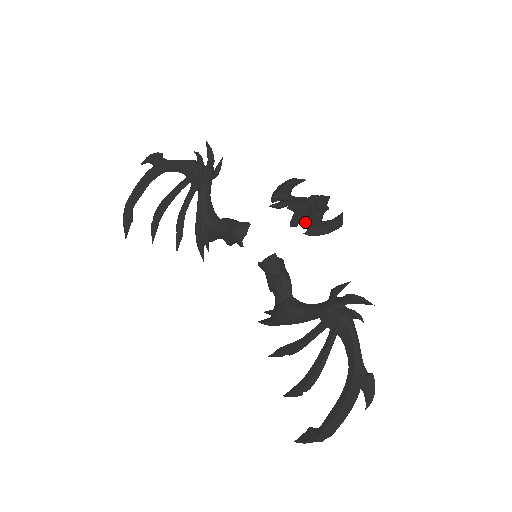
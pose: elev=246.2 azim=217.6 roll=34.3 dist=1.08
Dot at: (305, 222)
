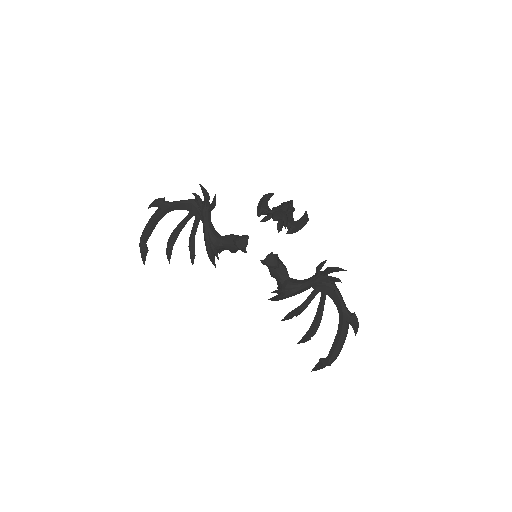
Dot at: occluded
